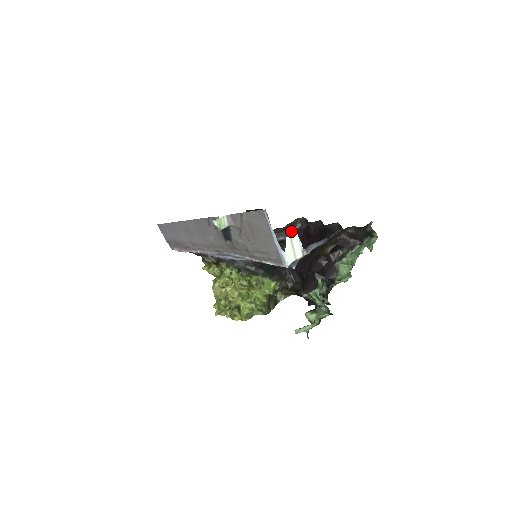
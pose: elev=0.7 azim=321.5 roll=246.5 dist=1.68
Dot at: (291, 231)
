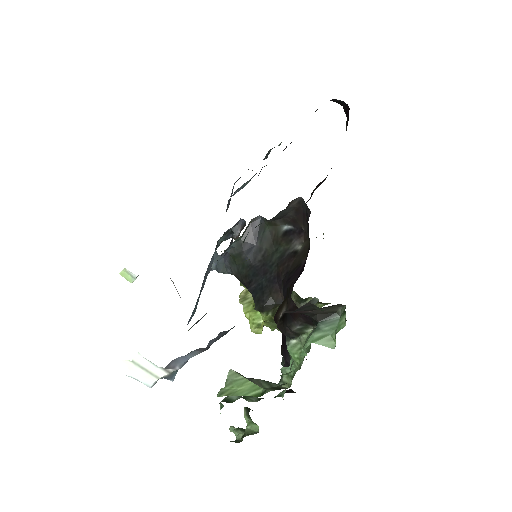
Dot at: (298, 215)
